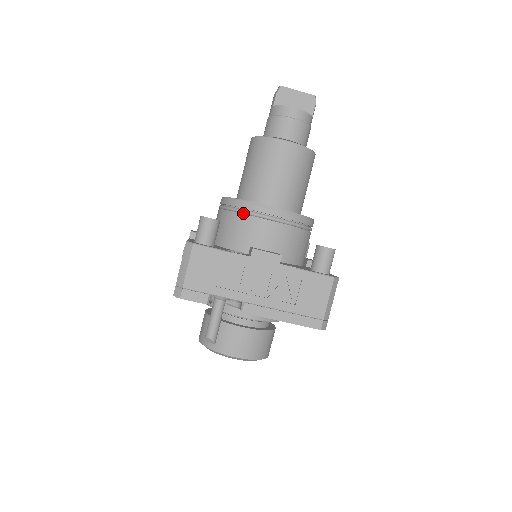
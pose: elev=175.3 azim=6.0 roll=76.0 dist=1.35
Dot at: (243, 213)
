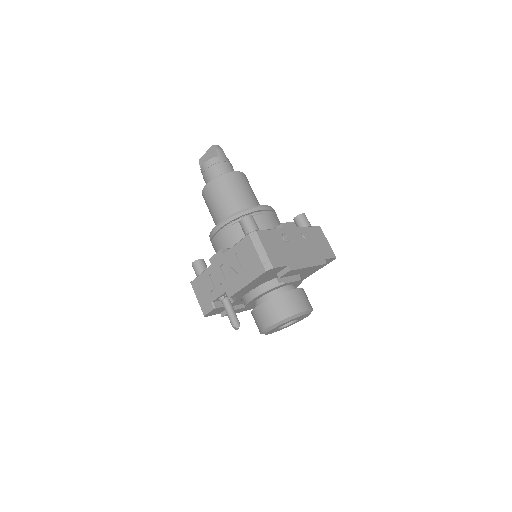
Dot at: (213, 243)
